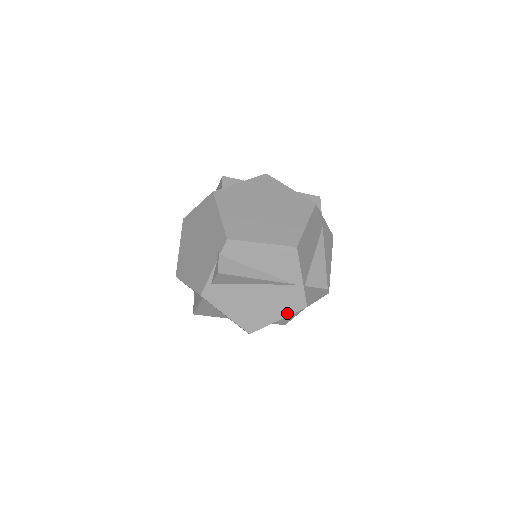
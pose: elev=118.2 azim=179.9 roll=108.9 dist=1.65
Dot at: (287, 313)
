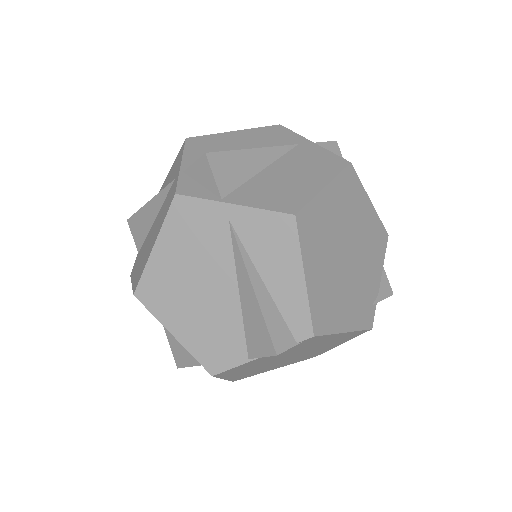
Dot at: (162, 225)
